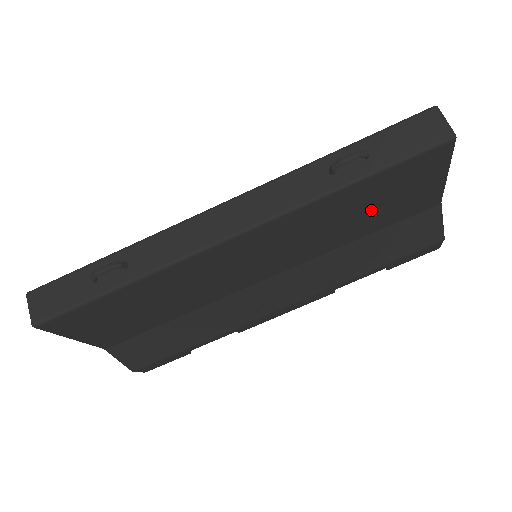
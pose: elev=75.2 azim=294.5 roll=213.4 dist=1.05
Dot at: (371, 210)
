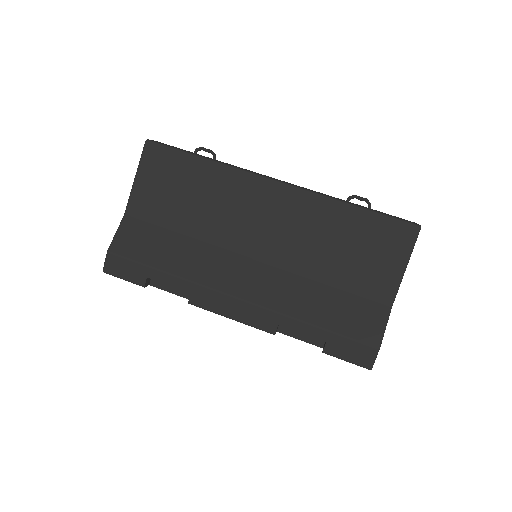
Dot at: (350, 252)
